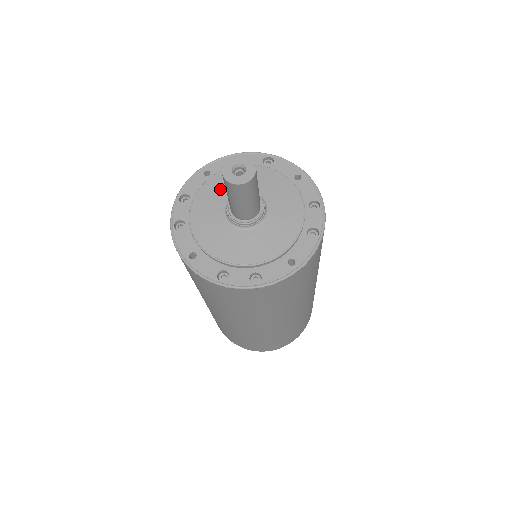
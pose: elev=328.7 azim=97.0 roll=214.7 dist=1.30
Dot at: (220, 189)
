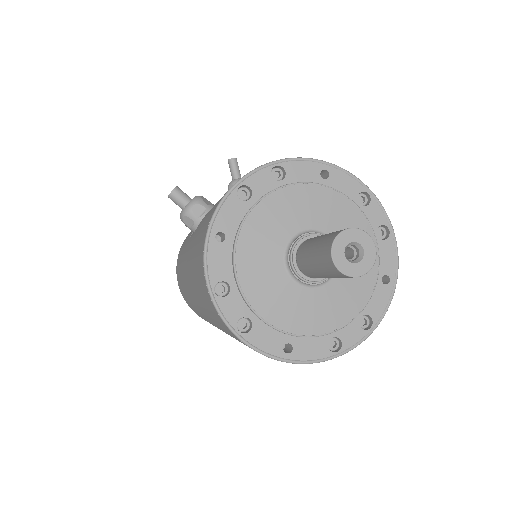
Dot at: (261, 252)
